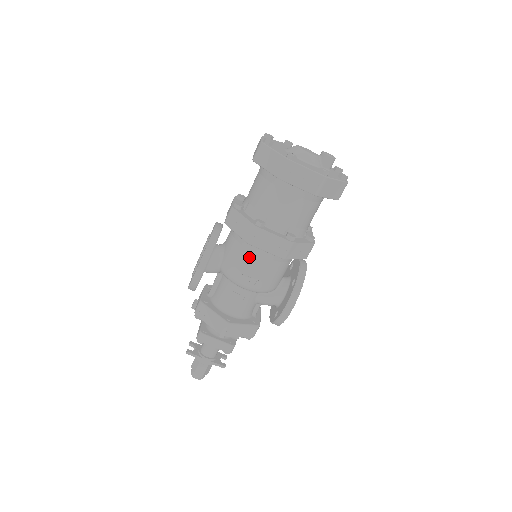
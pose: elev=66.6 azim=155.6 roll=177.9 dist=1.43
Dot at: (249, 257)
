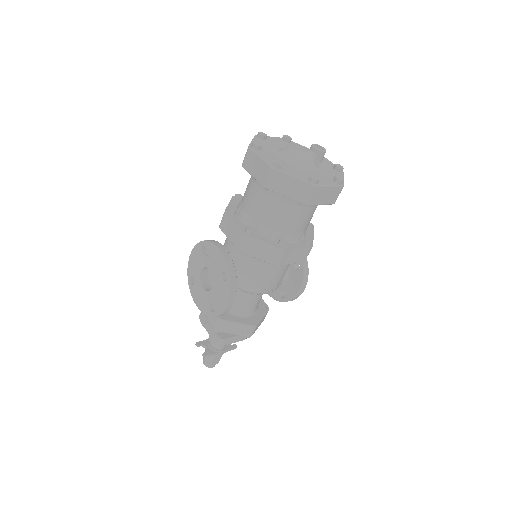
Dot at: (270, 271)
